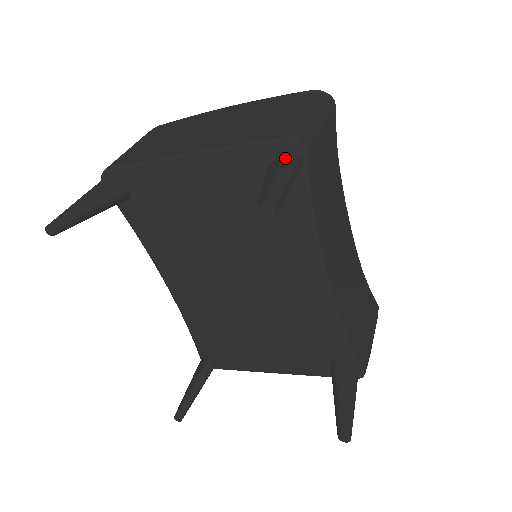
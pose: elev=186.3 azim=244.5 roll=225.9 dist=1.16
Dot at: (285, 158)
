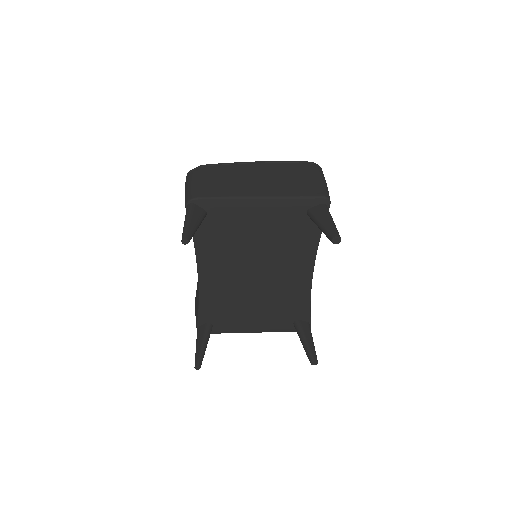
Dot at: (325, 209)
